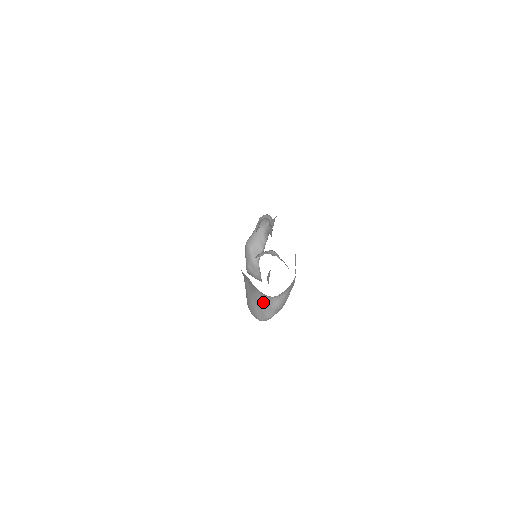
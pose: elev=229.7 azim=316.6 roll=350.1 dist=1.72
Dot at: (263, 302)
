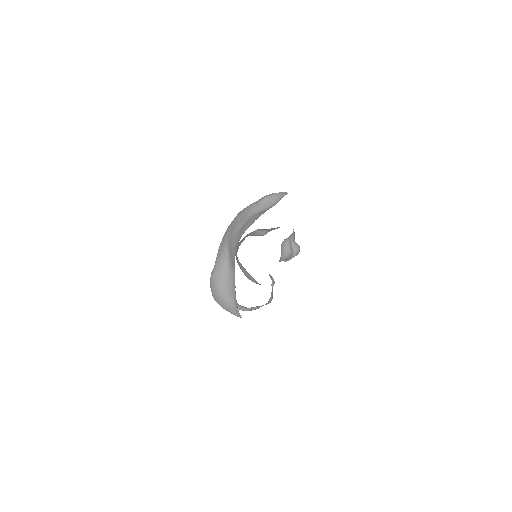
Dot at: (231, 305)
